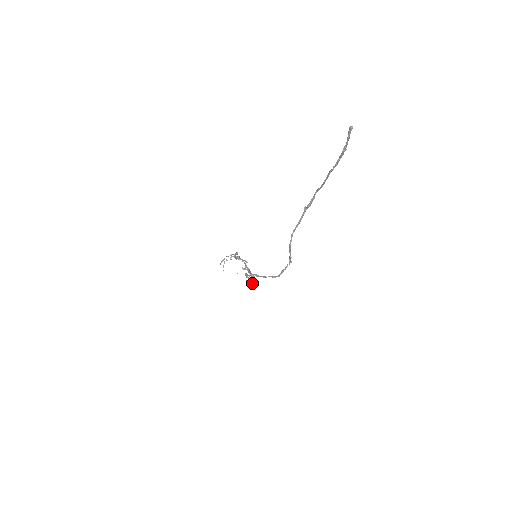
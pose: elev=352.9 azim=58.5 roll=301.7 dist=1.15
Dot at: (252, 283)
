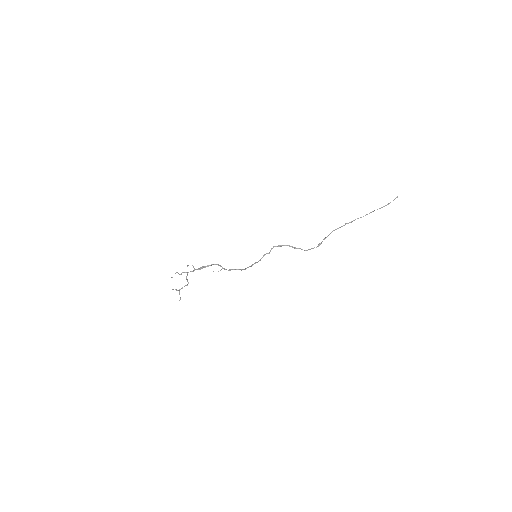
Dot at: (249, 266)
